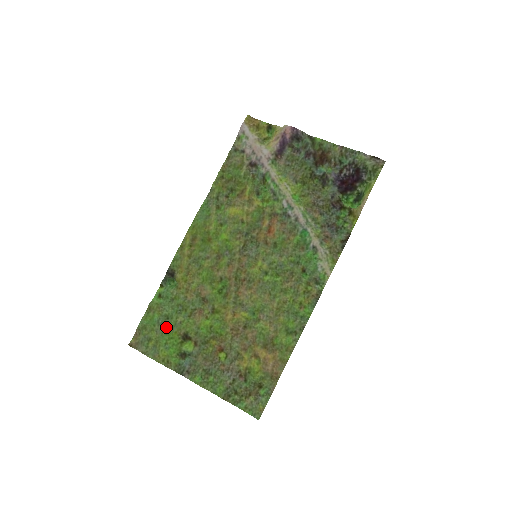
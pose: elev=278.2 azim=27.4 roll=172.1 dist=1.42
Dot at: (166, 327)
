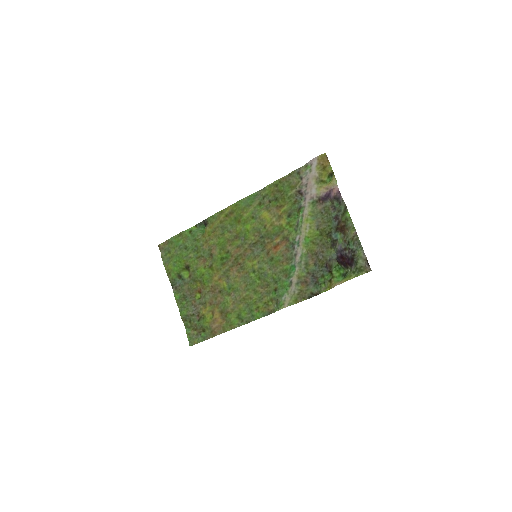
Dot at: (182, 253)
